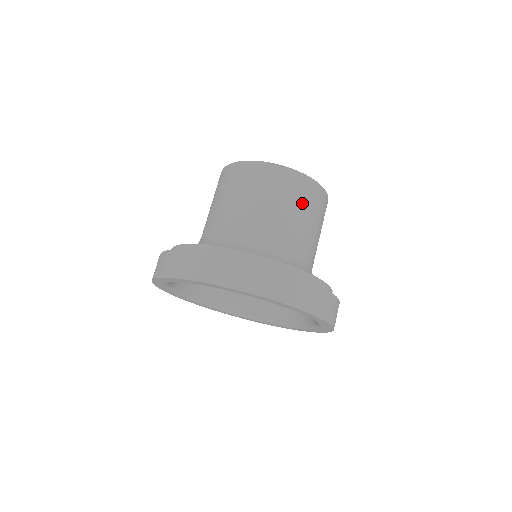
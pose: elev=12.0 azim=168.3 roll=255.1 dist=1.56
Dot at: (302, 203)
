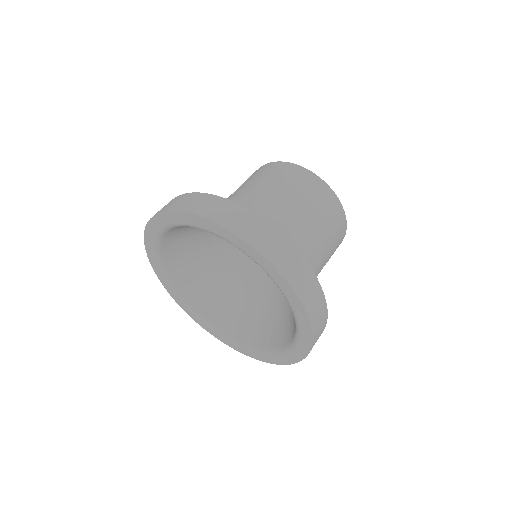
Dot at: (329, 224)
